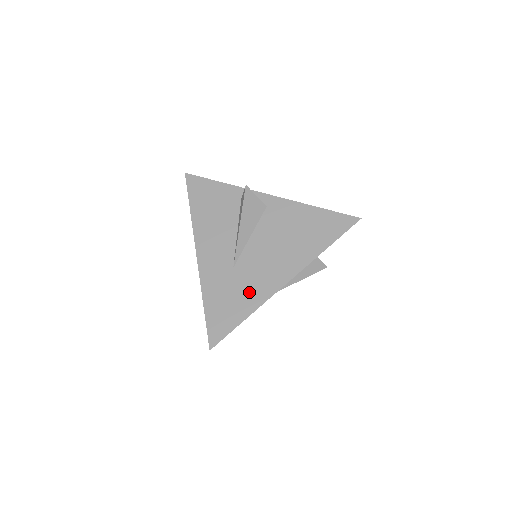
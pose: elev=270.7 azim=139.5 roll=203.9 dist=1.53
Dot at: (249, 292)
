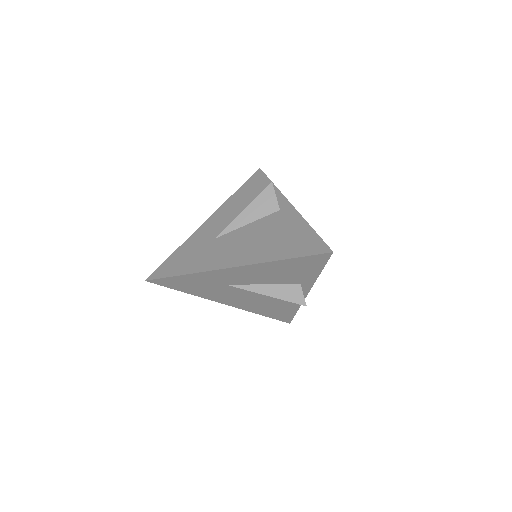
Dot at: (204, 259)
